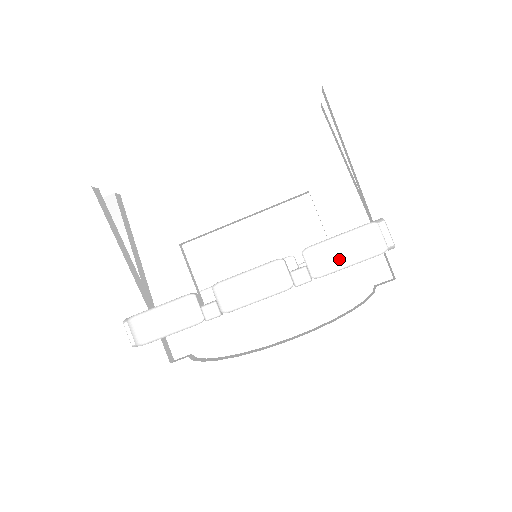
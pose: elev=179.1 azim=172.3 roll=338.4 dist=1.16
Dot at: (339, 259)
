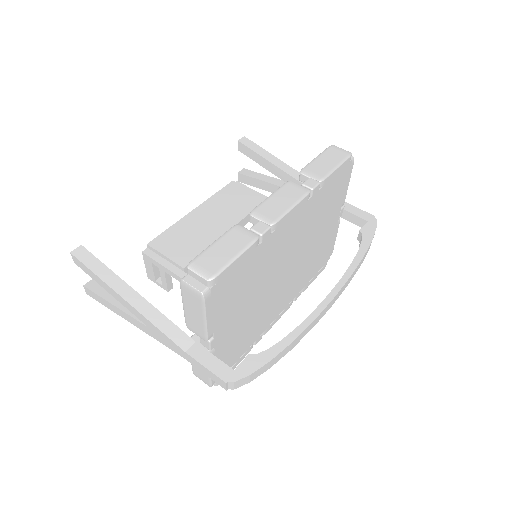
Dot at: (327, 166)
